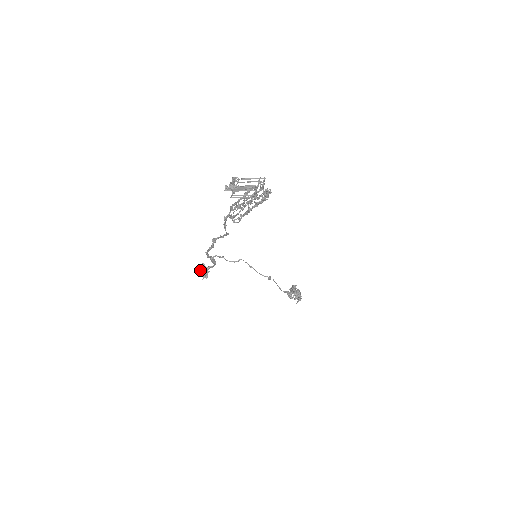
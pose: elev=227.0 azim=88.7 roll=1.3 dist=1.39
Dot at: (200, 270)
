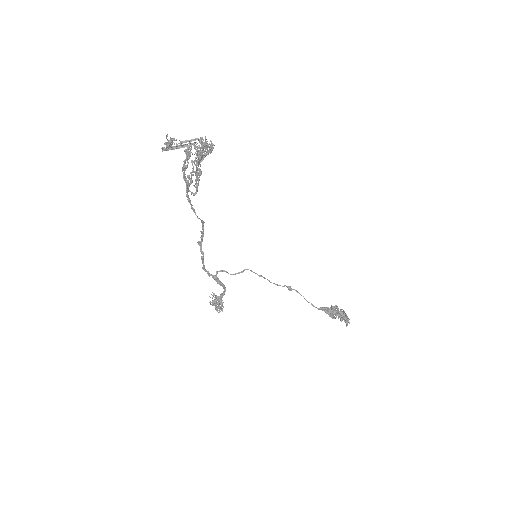
Dot at: (213, 301)
